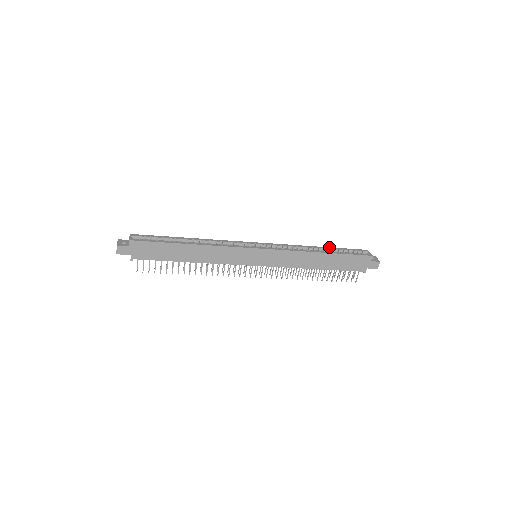
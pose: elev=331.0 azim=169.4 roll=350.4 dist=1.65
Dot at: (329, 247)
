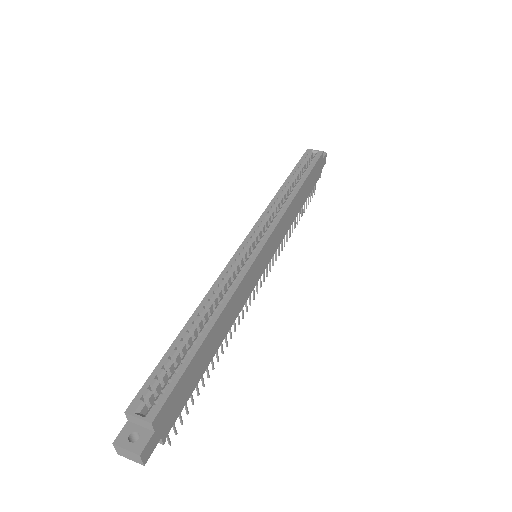
Dot at: (289, 176)
